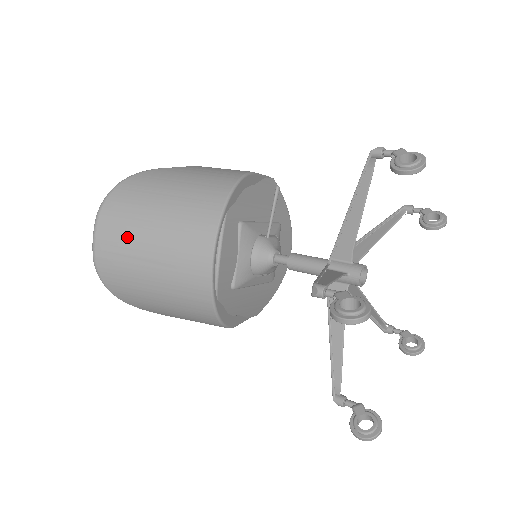
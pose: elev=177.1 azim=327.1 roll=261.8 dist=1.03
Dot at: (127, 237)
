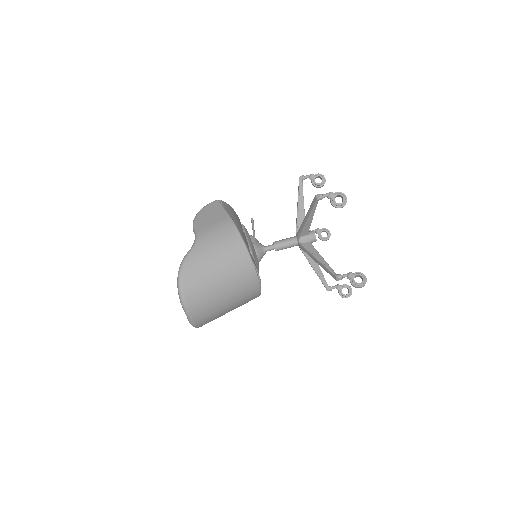
Dot at: (210, 304)
